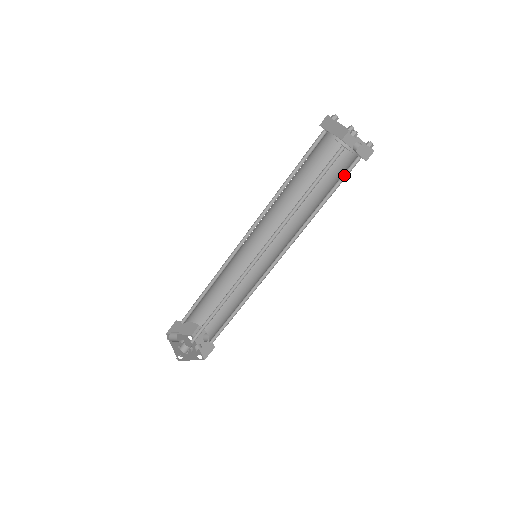
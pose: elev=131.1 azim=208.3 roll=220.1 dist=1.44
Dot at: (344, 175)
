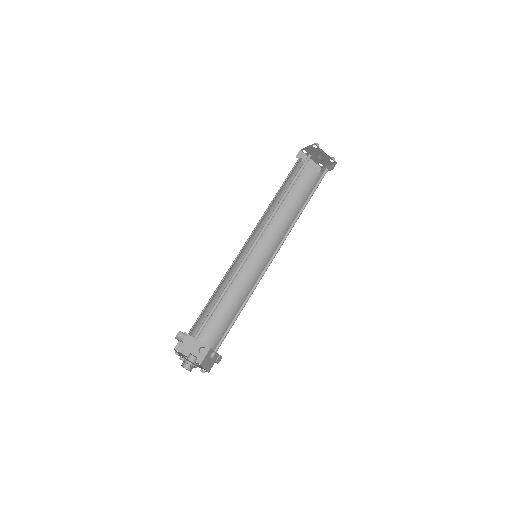
Dot at: (318, 183)
